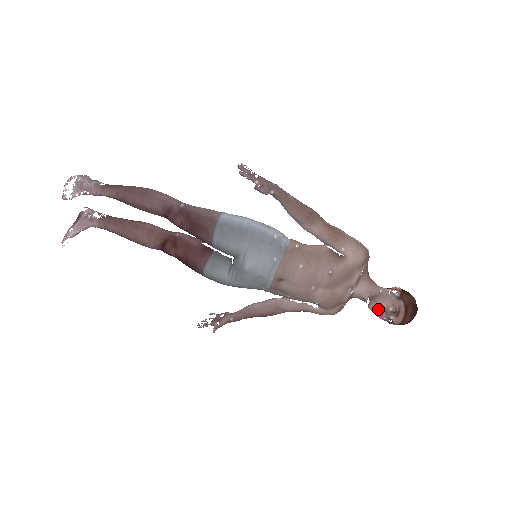
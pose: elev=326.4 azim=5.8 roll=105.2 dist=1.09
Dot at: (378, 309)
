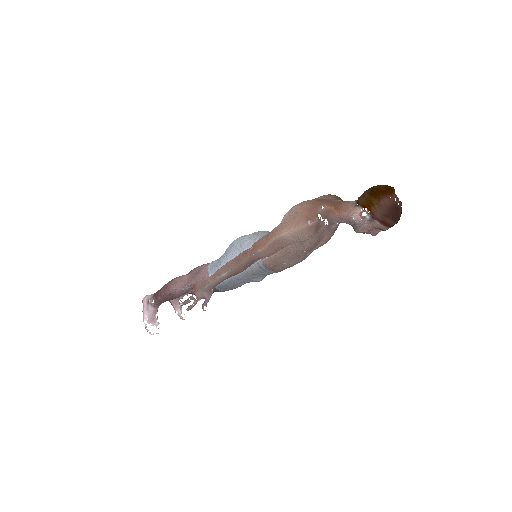
Dot at: occluded
